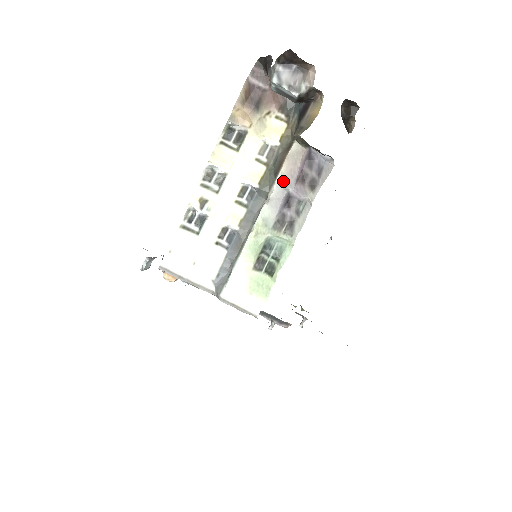
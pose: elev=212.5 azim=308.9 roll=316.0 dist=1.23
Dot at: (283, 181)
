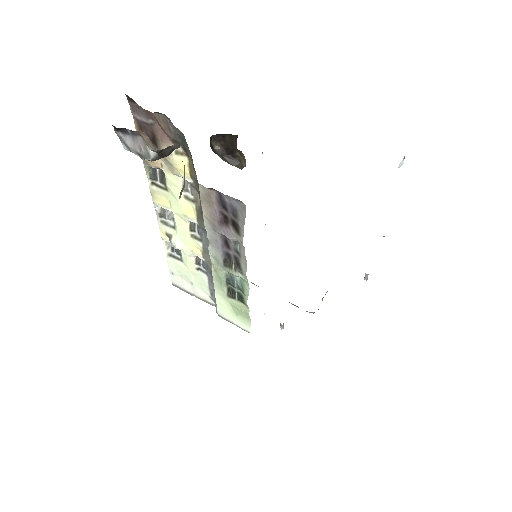
Dot at: (210, 224)
